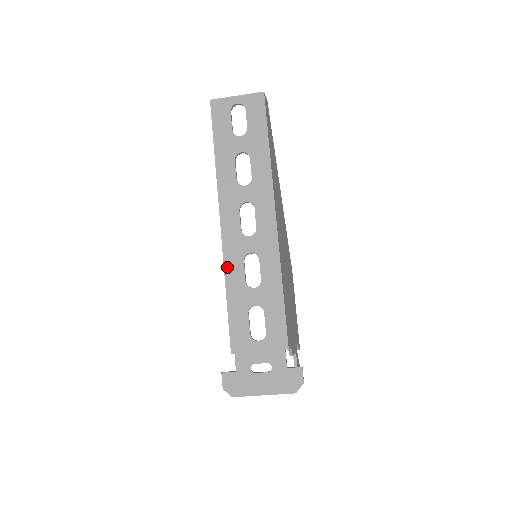
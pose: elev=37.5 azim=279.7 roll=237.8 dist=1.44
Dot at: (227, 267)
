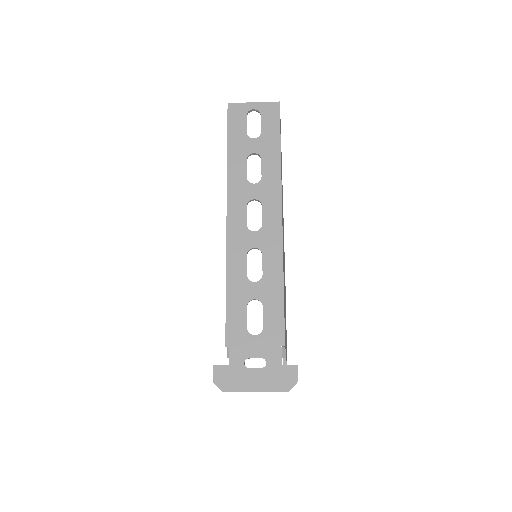
Dot at: (229, 259)
